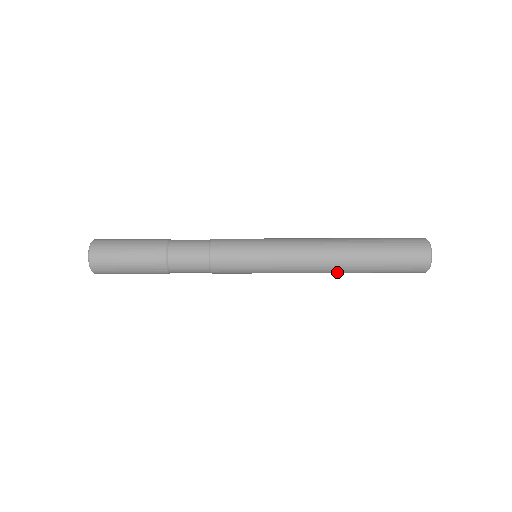
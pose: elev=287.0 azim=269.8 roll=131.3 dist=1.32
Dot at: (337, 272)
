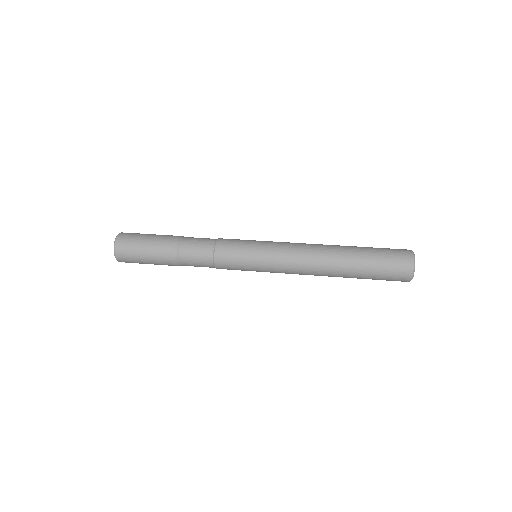
Dot at: (328, 262)
